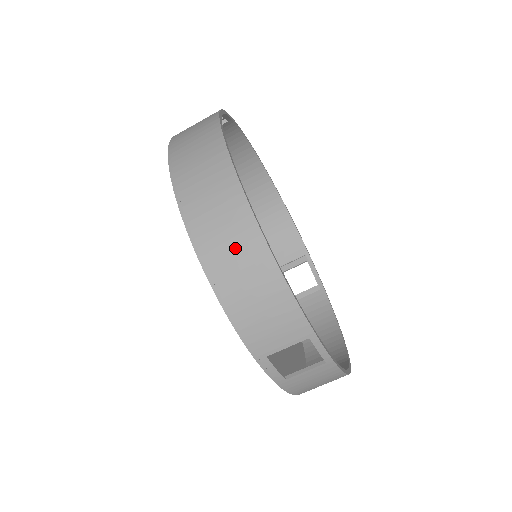
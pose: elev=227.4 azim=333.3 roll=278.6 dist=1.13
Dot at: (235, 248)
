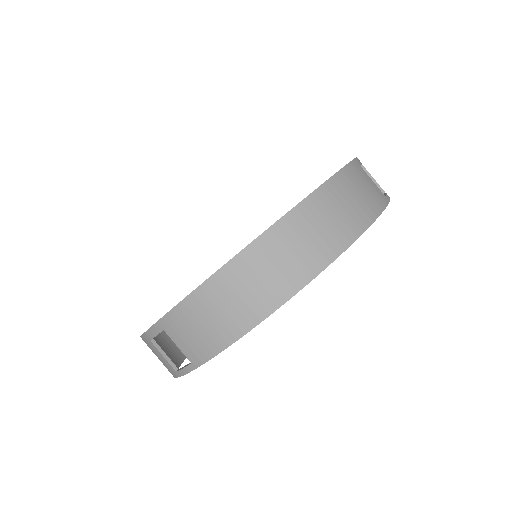
Dot at: (251, 292)
